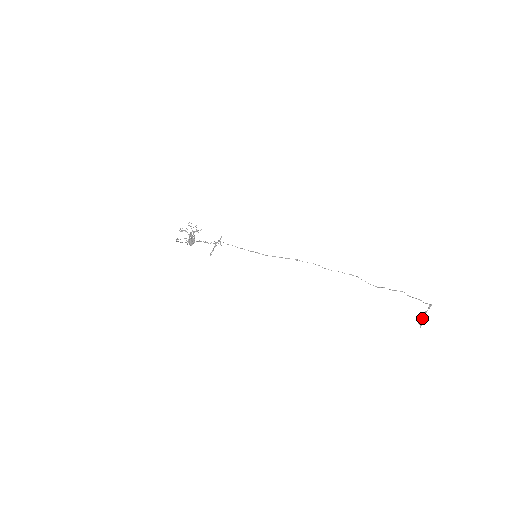
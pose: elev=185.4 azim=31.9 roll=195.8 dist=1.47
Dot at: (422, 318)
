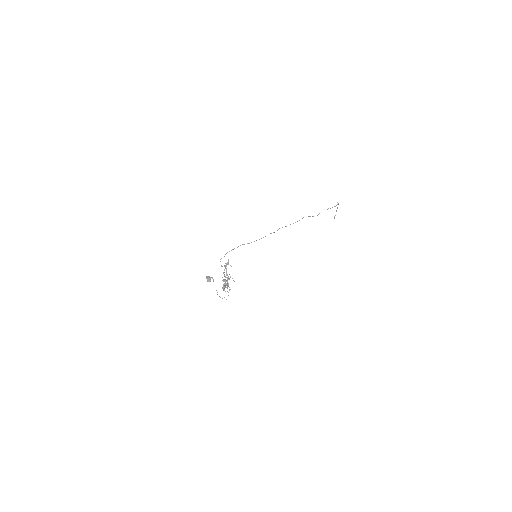
Dot at: occluded
